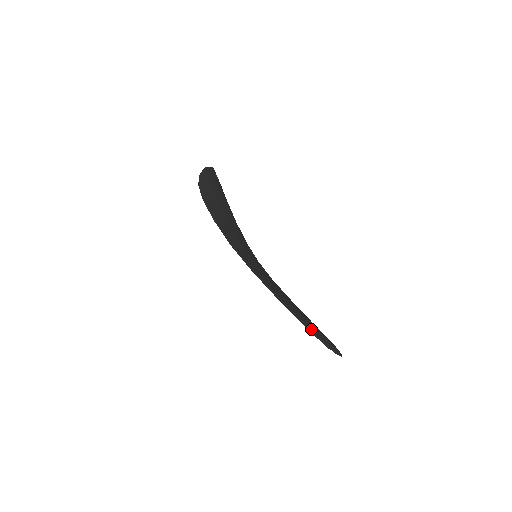
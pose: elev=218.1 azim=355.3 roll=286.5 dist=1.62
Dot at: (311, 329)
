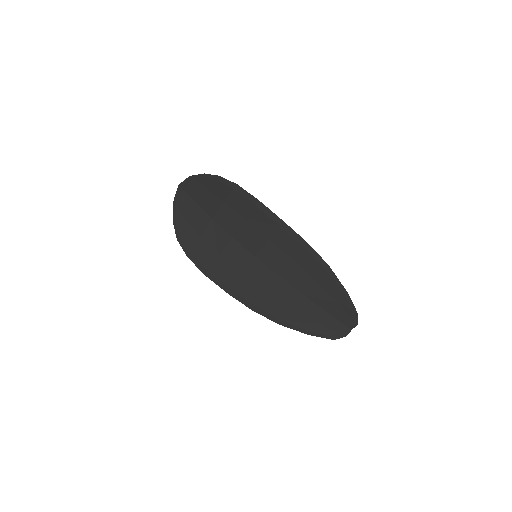
Dot at: (346, 298)
